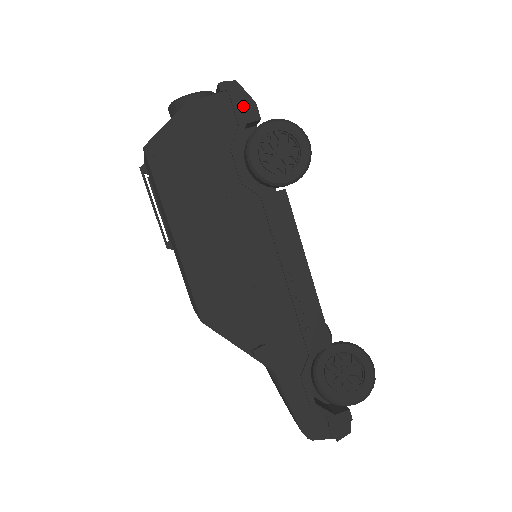
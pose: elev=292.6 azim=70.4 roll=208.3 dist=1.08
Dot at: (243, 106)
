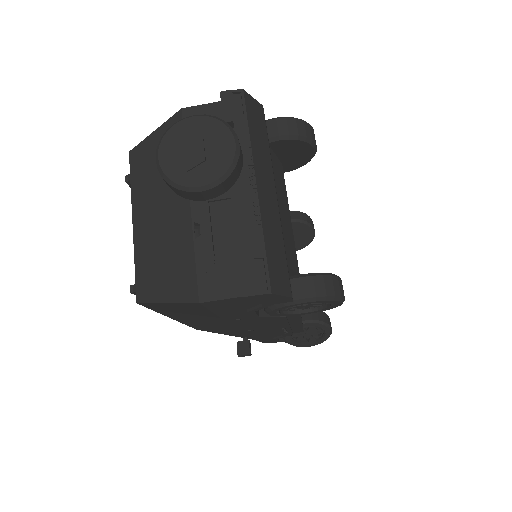
Dot at: (273, 300)
